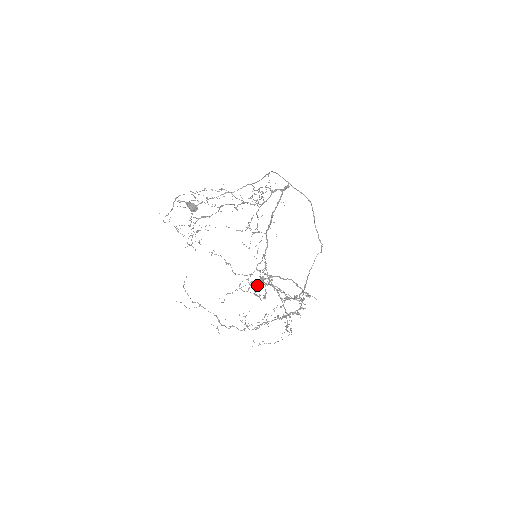
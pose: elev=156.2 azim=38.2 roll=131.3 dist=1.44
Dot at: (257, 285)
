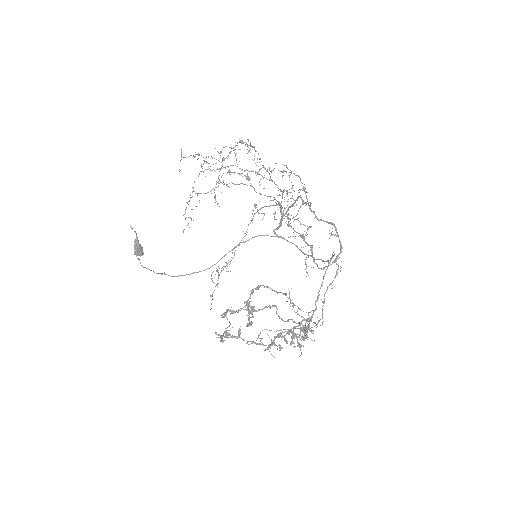
Dot at: (253, 289)
